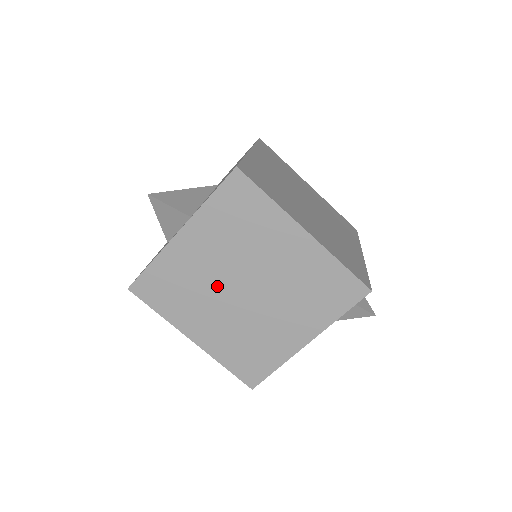
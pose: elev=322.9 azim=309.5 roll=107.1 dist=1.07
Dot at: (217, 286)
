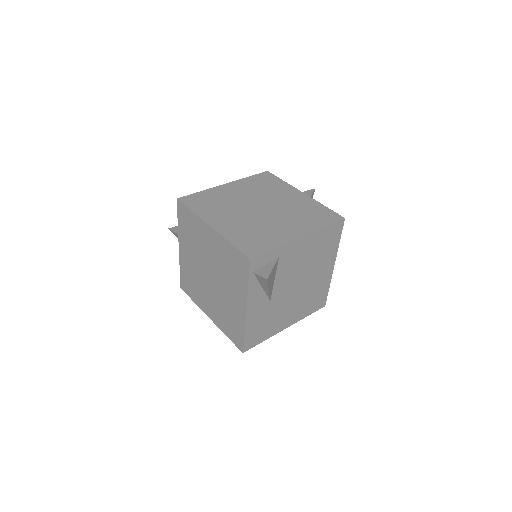
Dot at: (201, 277)
